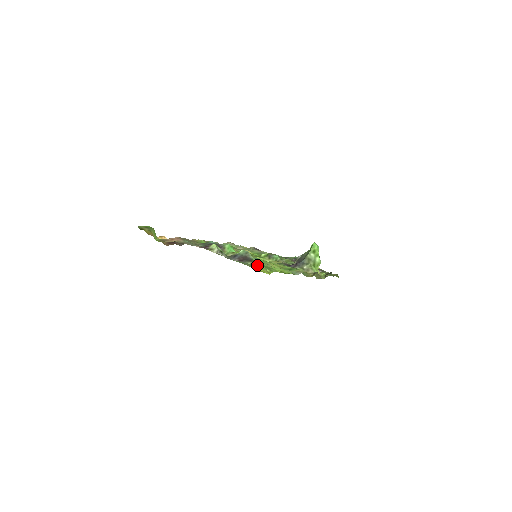
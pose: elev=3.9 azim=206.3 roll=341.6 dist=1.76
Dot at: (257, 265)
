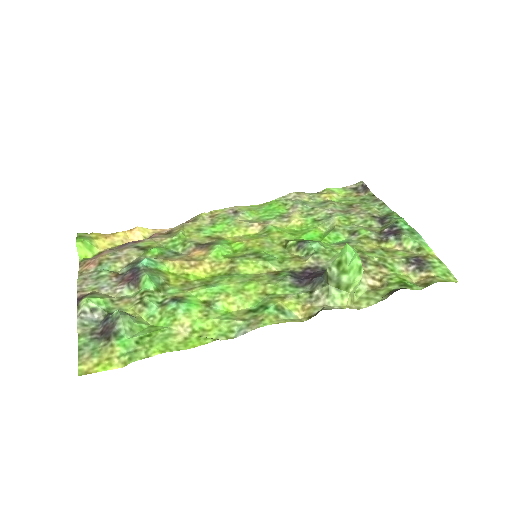
Dot at: (109, 349)
